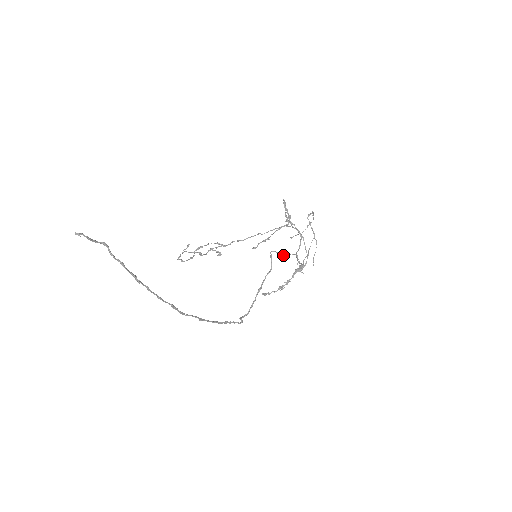
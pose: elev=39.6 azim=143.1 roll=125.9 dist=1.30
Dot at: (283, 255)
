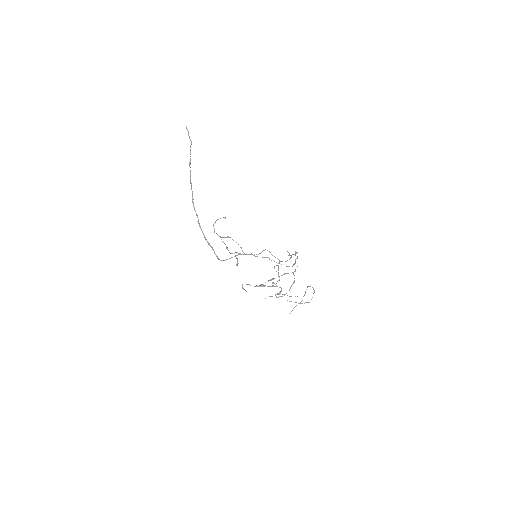
Dot at: occluded
